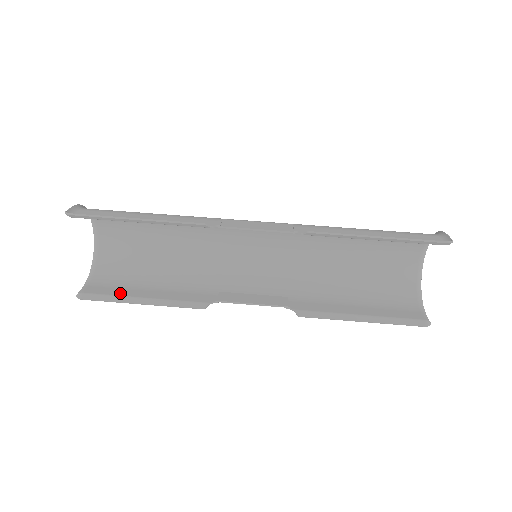
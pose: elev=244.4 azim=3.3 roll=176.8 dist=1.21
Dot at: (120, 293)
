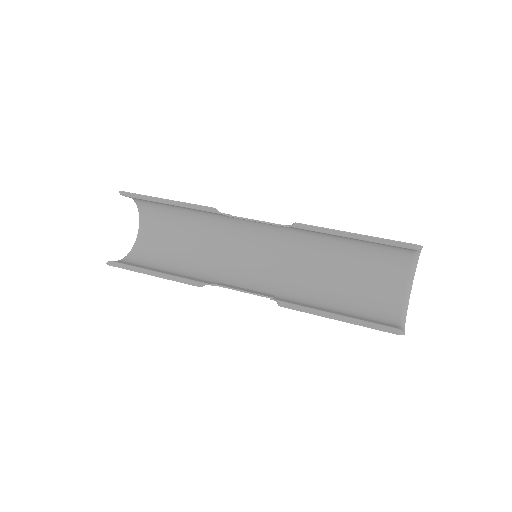
Dot at: (140, 266)
